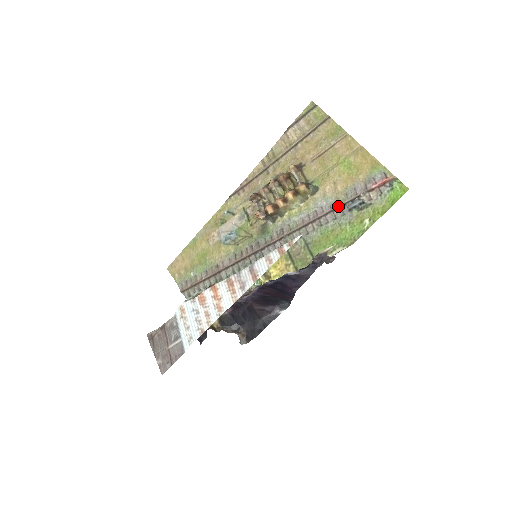
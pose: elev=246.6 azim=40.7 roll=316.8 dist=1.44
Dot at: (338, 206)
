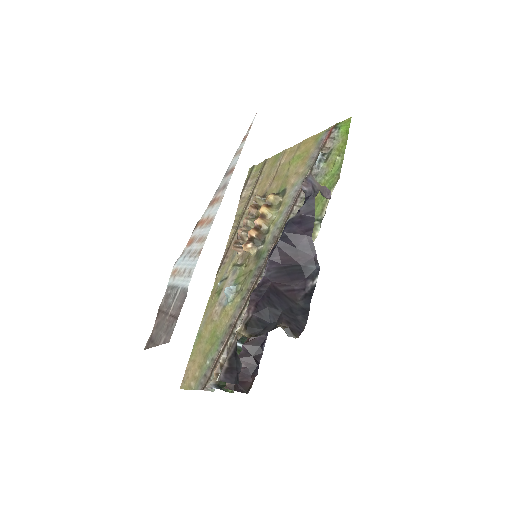
Dot at: occluded
